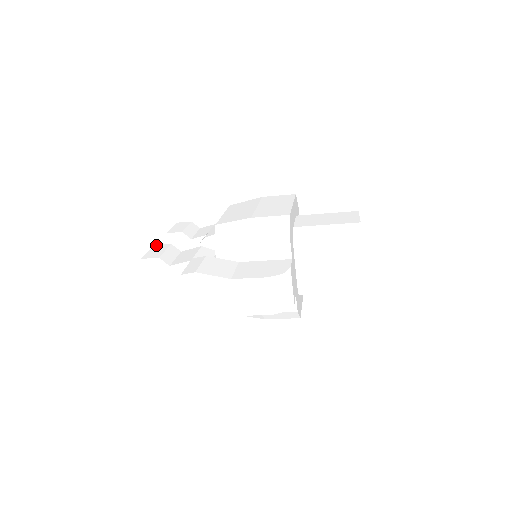
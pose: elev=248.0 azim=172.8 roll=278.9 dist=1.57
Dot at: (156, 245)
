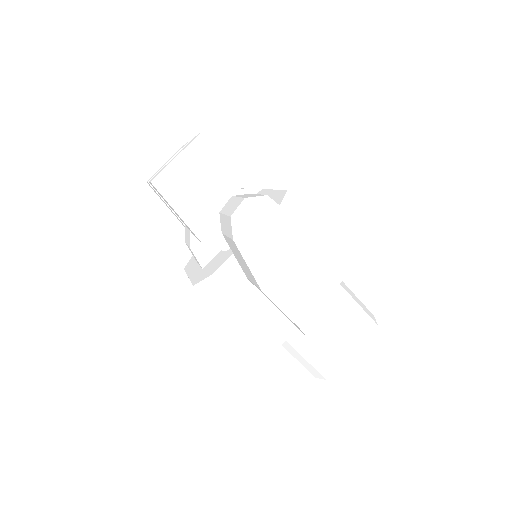
Dot at: occluded
